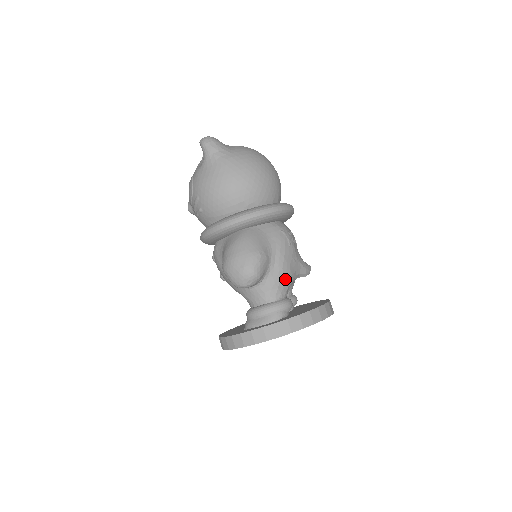
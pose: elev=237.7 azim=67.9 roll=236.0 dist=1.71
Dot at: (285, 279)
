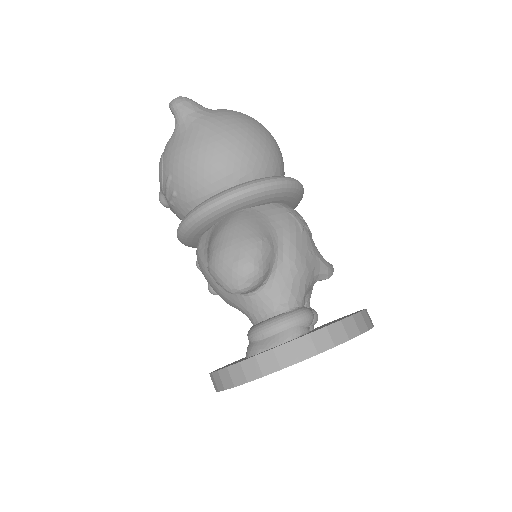
Dot at: (300, 279)
